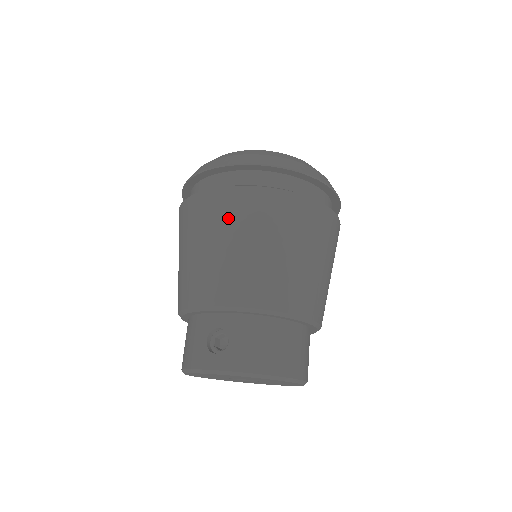
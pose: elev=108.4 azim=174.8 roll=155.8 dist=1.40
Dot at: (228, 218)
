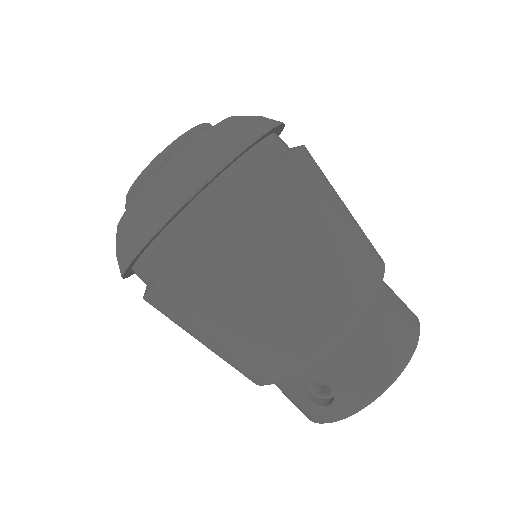
Dot at: (207, 298)
